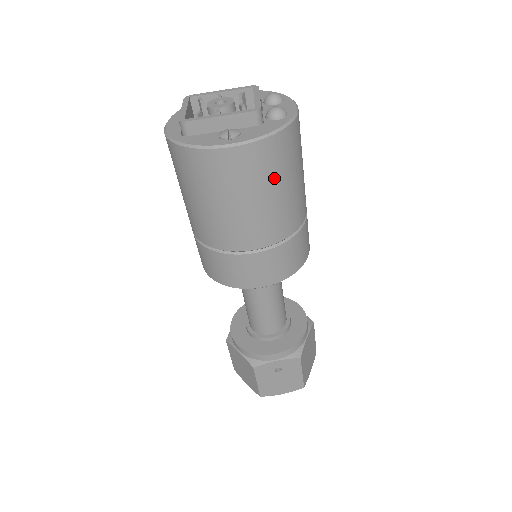
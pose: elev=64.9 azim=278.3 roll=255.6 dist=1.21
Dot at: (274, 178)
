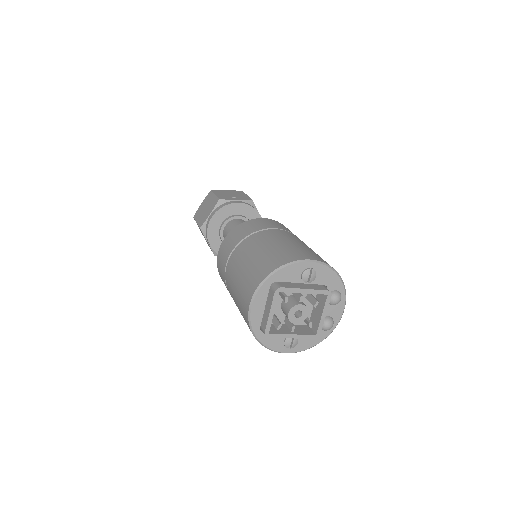
Dot at: occluded
